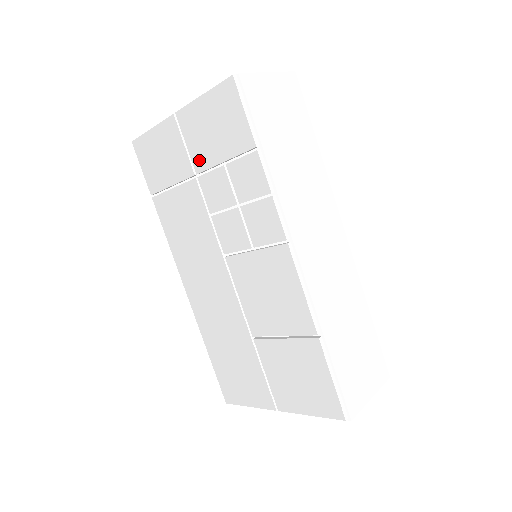
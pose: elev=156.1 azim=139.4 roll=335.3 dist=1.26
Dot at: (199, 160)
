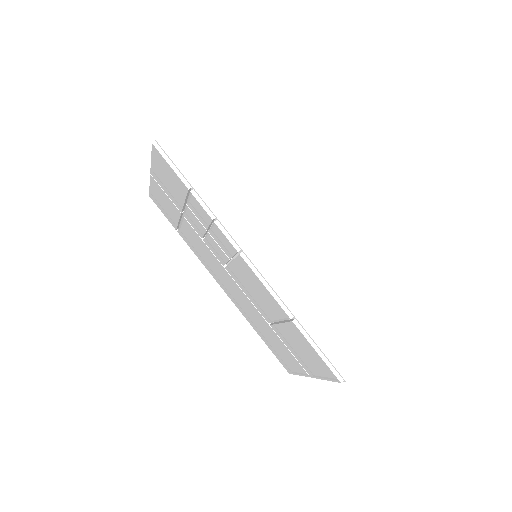
Dot at: (176, 203)
